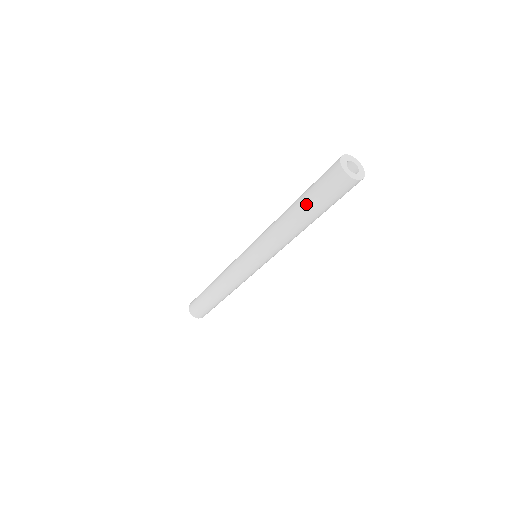
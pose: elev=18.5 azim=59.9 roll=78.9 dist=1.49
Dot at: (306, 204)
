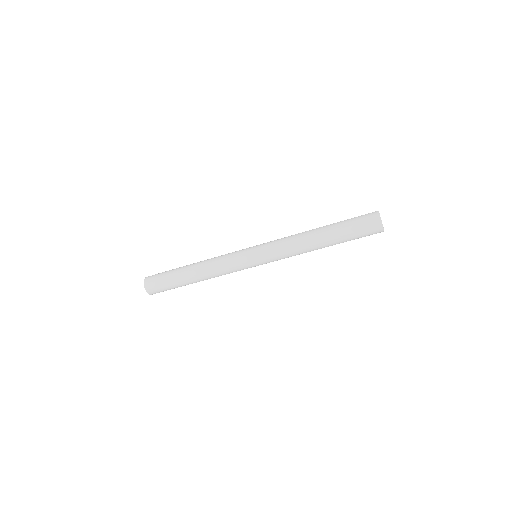
Dot at: (339, 236)
